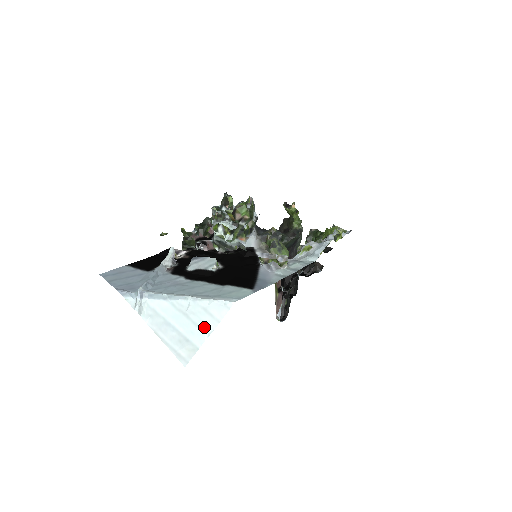
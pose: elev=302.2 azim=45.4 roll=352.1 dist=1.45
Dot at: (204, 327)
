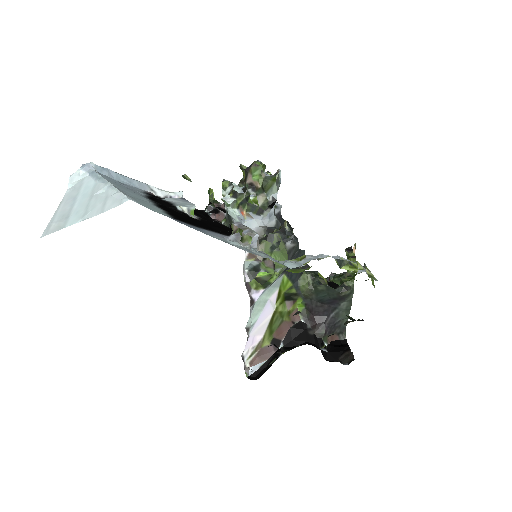
Dot at: (89, 212)
